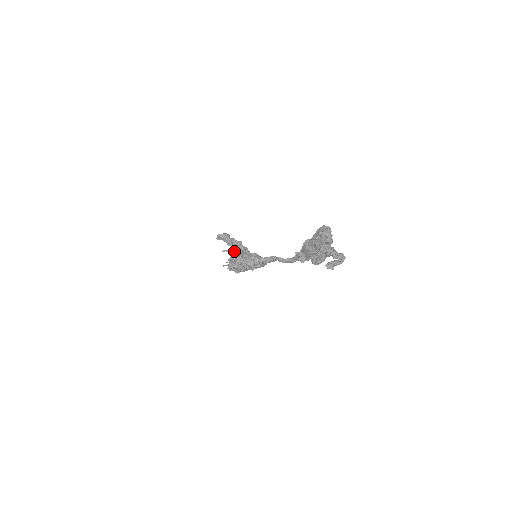
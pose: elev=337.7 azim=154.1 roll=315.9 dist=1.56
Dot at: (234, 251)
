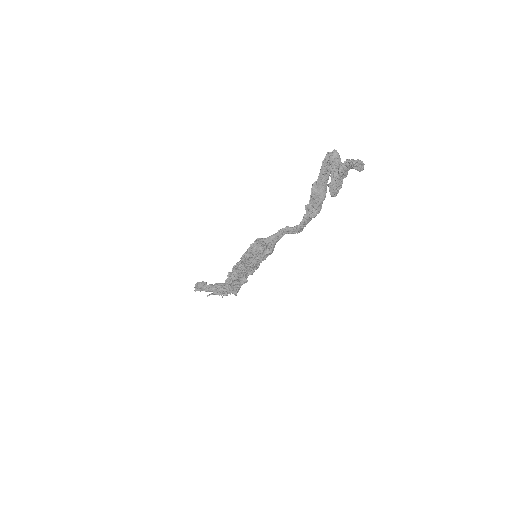
Dot at: (220, 291)
